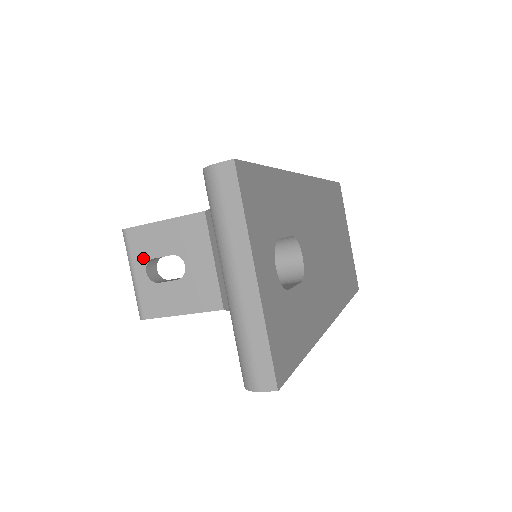
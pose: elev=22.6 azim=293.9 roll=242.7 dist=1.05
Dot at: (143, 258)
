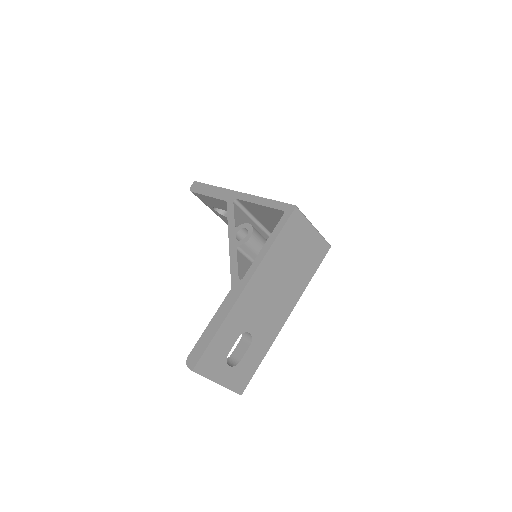
Dot at: (209, 205)
